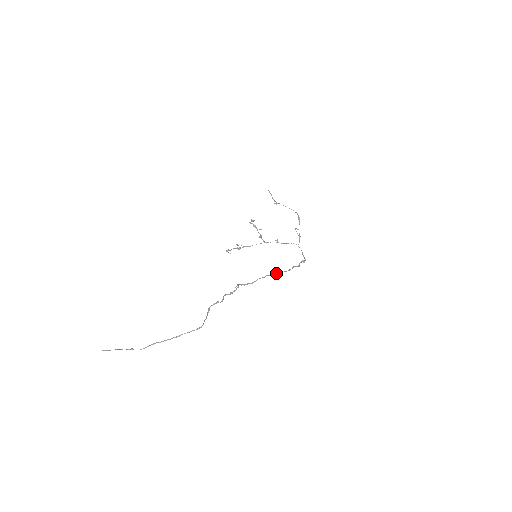
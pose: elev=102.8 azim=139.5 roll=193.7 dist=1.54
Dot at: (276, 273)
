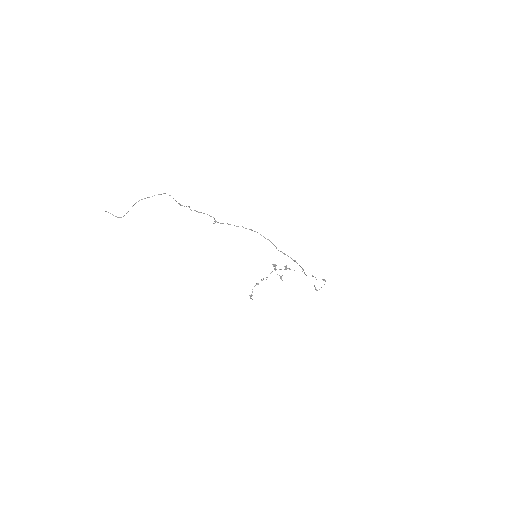
Dot at: (252, 230)
